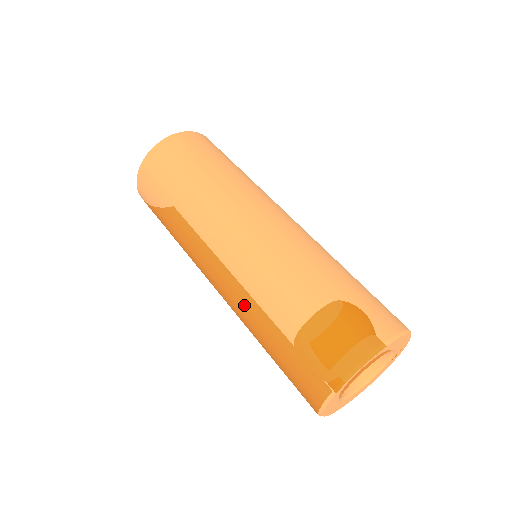
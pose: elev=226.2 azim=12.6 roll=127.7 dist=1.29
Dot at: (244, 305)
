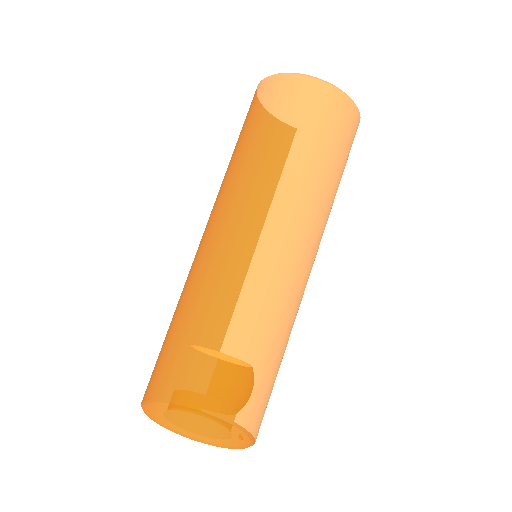
Dot at: (184, 286)
